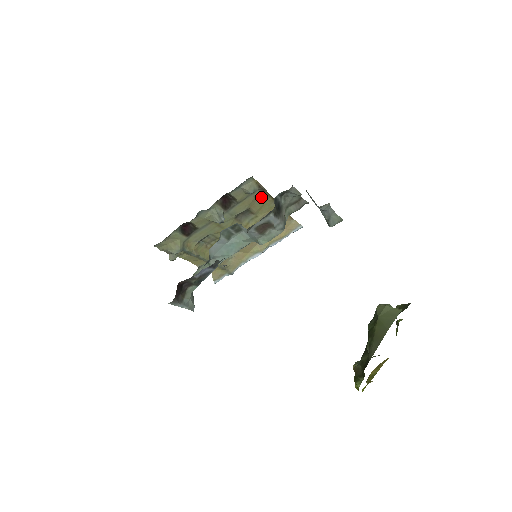
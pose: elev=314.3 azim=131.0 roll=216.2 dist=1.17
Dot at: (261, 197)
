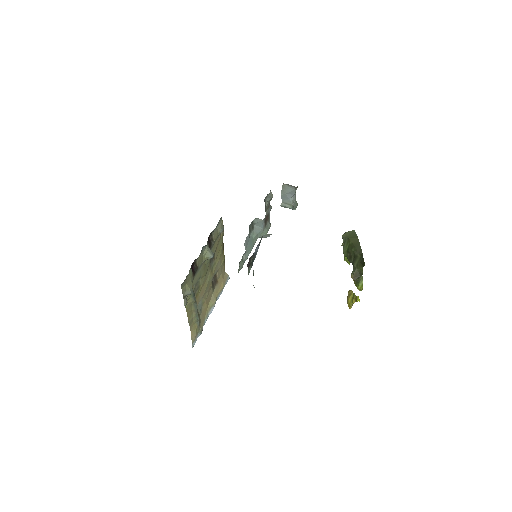
Dot at: (220, 240)
